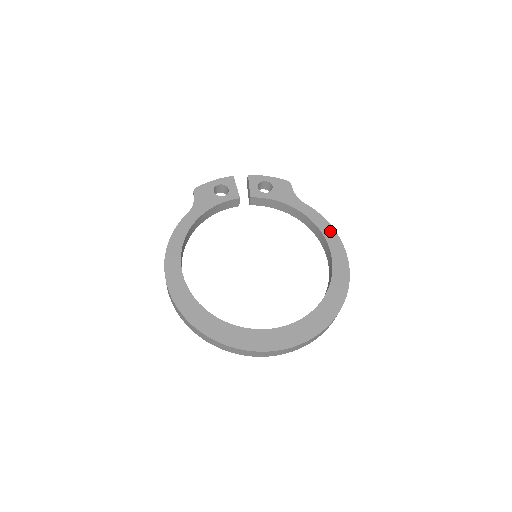
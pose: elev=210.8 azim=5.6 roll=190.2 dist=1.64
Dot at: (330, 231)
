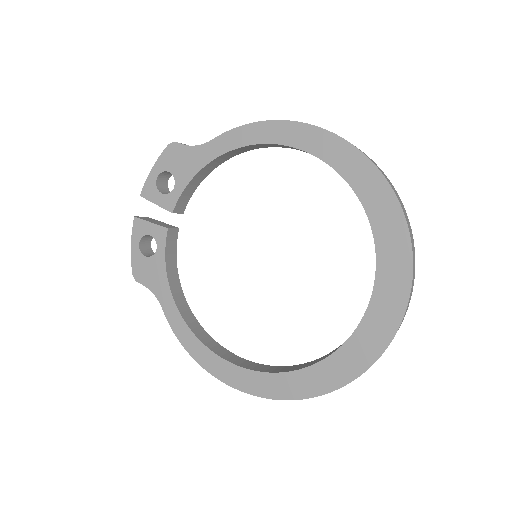
Dot at: (269, 129)
